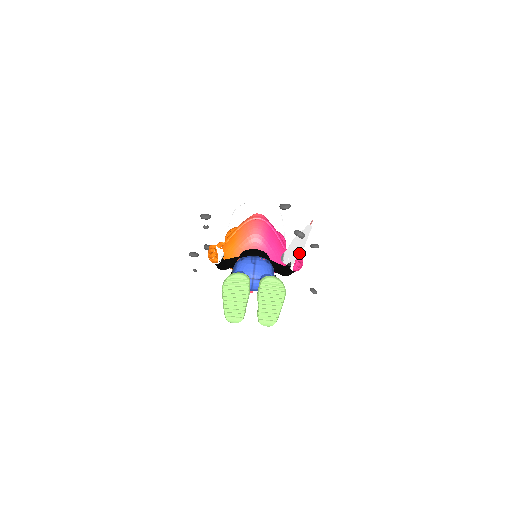
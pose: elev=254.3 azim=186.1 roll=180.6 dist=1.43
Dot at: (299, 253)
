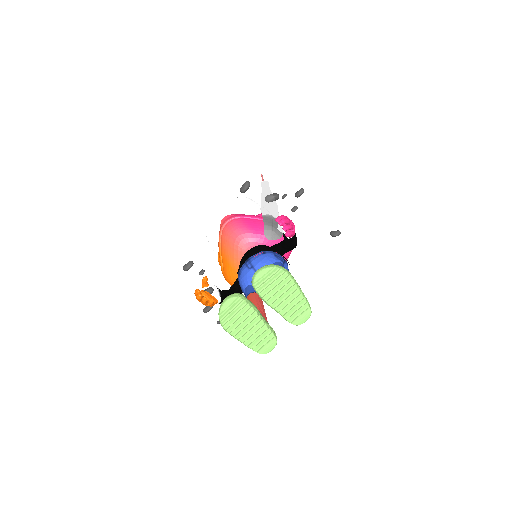
Dot at: (277, 217)
